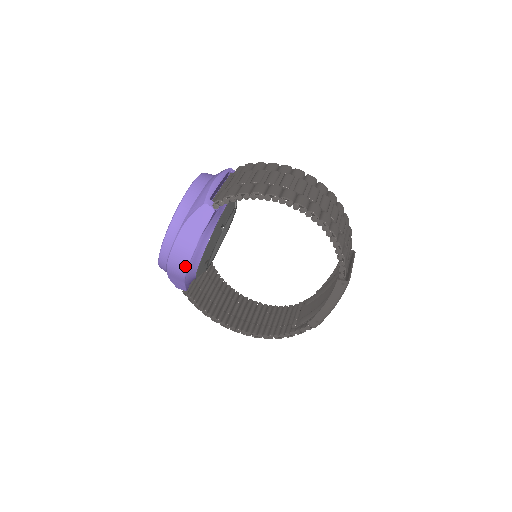
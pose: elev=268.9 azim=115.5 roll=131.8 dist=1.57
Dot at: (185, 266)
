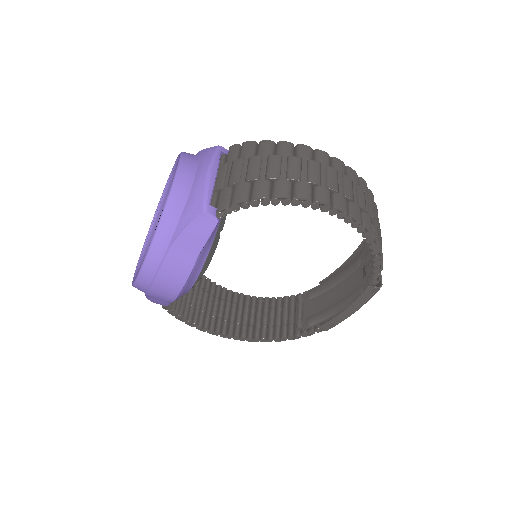
Dot at: (176, 291)
